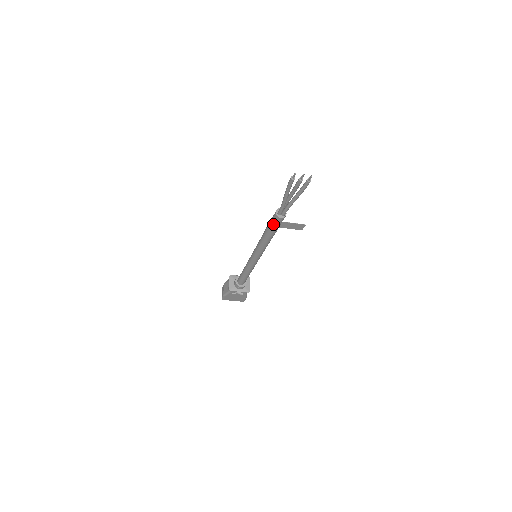
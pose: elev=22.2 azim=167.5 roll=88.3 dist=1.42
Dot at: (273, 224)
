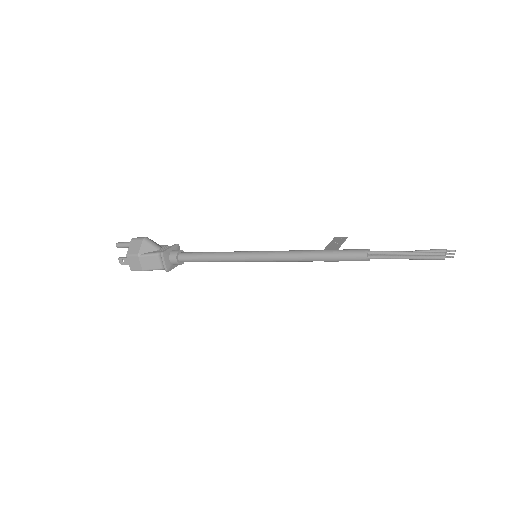
Dot at: occluded
